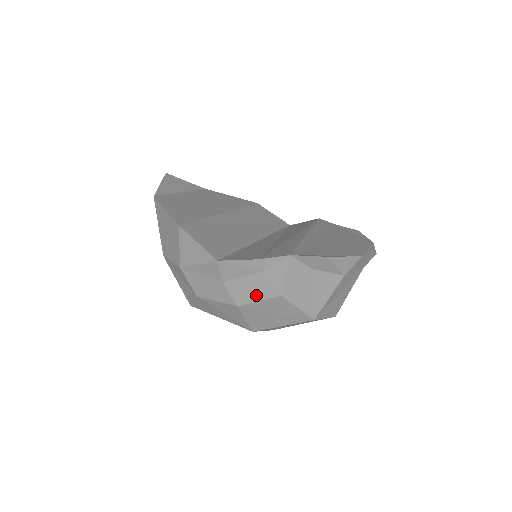
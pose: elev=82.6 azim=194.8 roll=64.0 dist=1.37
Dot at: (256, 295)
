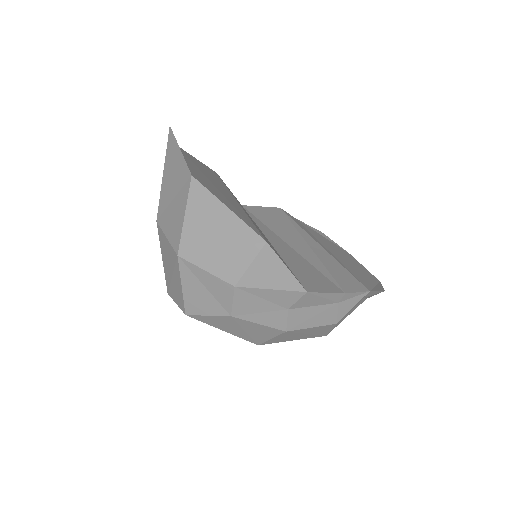
Dot at: (313, 322)
